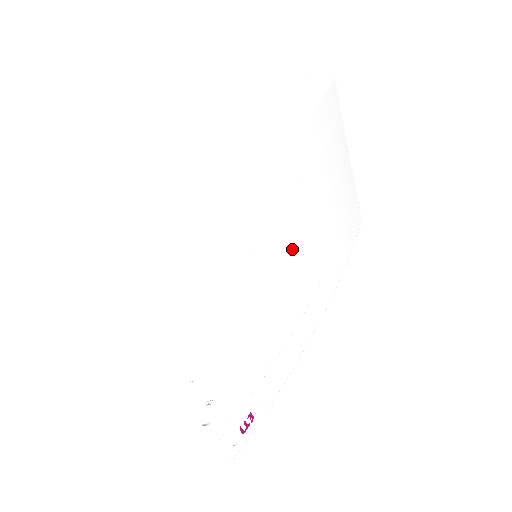
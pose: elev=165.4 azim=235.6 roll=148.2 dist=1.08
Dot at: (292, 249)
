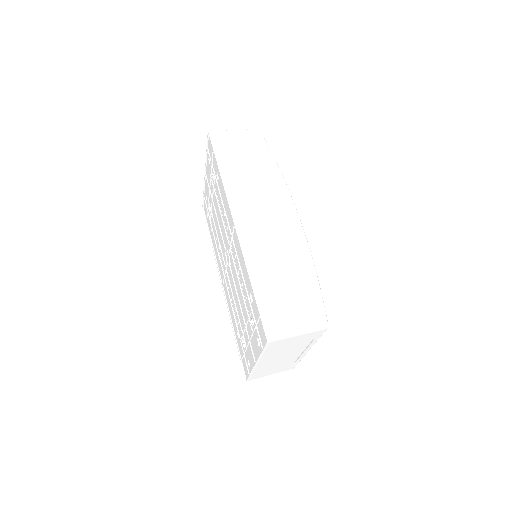
Dot at: occluded
